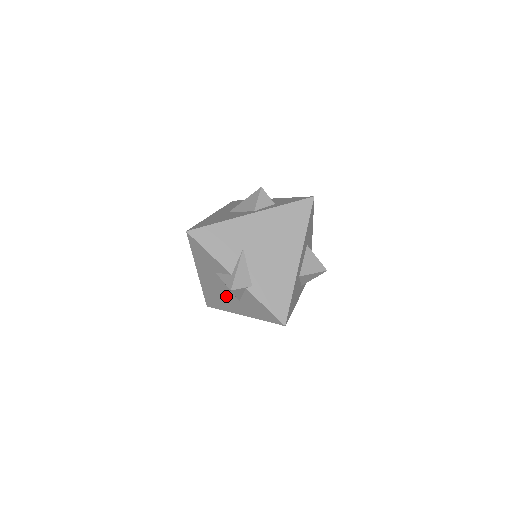
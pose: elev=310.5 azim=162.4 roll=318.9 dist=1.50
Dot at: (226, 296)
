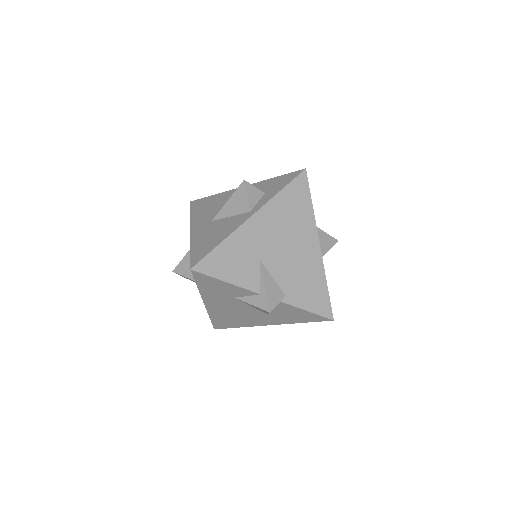
Dot at: (247, 314)
